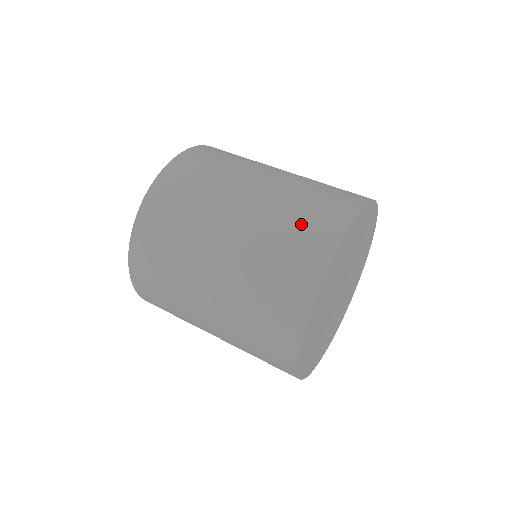
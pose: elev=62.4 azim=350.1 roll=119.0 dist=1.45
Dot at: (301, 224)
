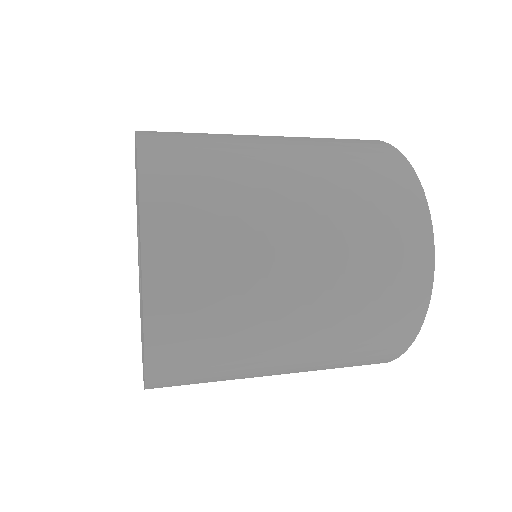
Dot at: (380, 212)
